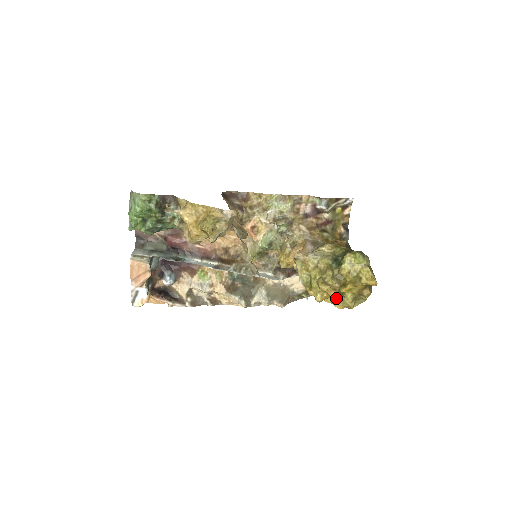
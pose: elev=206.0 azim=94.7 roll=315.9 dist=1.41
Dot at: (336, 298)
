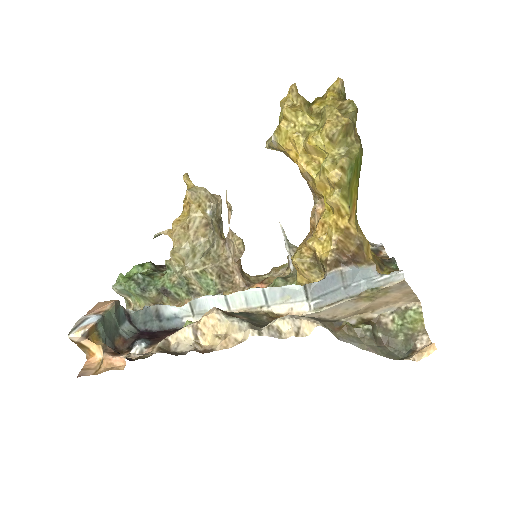
Dot at: (319, 128)
